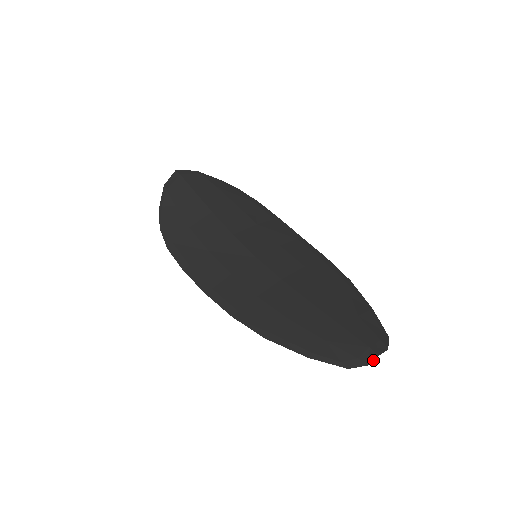
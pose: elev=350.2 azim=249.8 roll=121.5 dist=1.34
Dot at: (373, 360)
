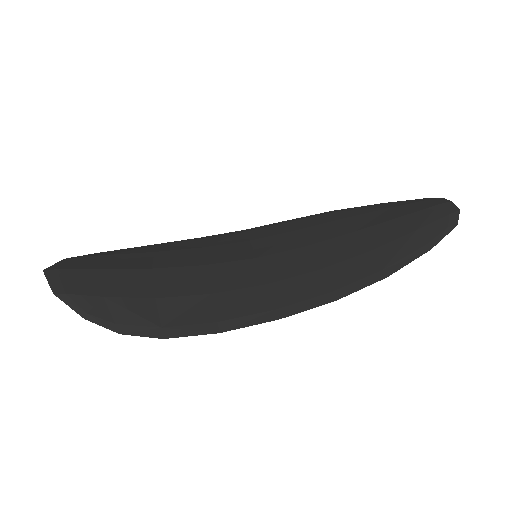
Dot at: (455, 206)
